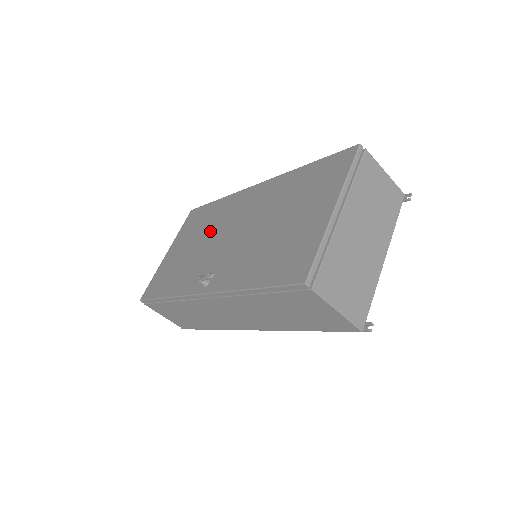
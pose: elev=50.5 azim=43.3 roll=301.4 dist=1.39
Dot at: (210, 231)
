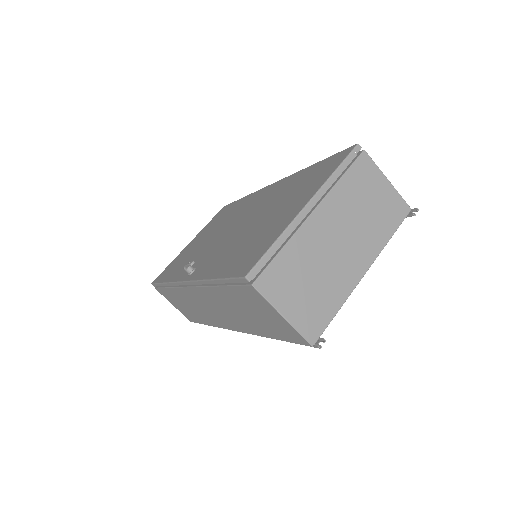
Dot at: (222, 225)
